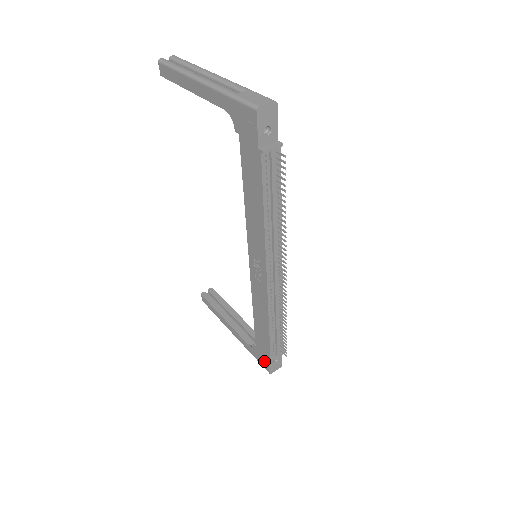
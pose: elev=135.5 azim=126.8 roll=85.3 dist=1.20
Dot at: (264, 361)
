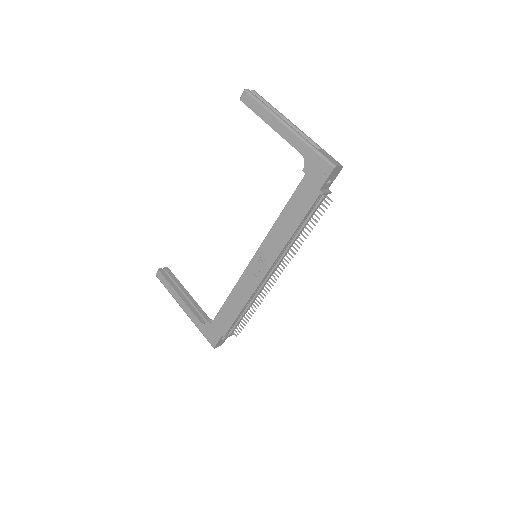
Dot at: (214, 337)
